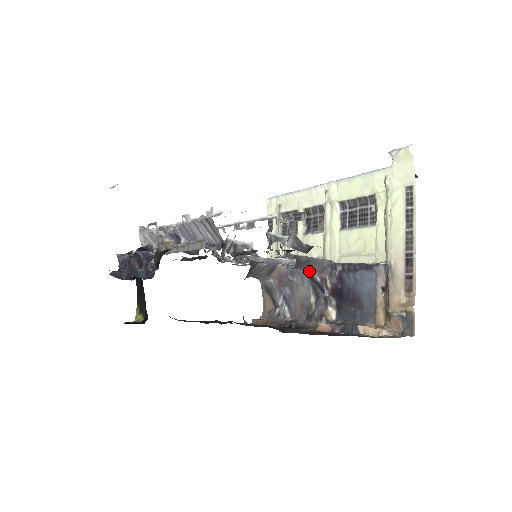
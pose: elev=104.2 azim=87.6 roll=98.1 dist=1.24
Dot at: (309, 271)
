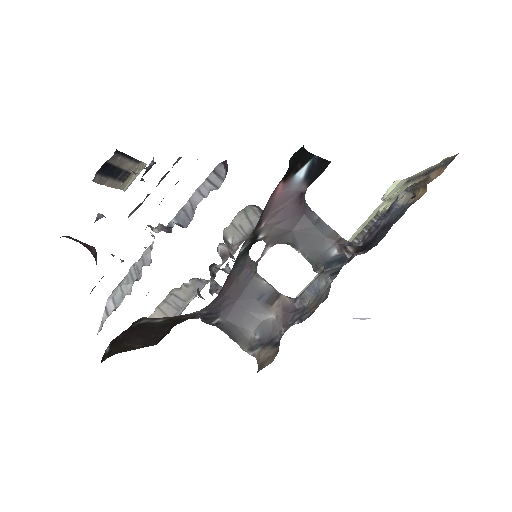
Dot at: (323, 247)
